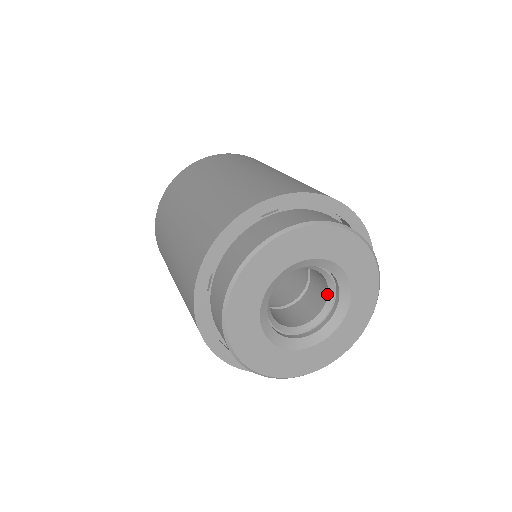
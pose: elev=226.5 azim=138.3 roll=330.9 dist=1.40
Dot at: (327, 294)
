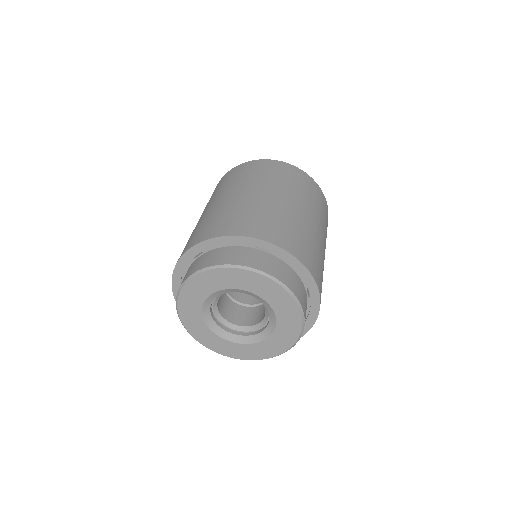
Dot at: (261, 321)
